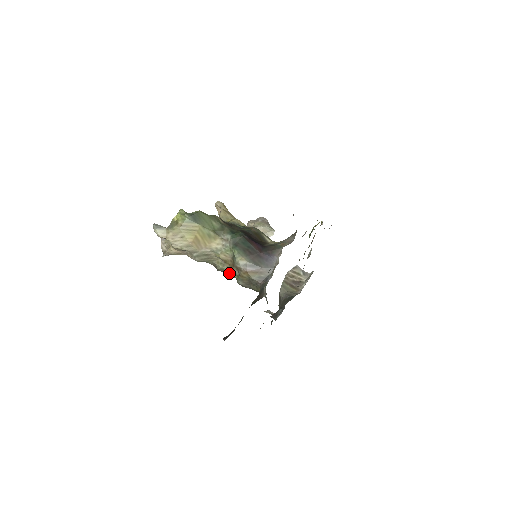
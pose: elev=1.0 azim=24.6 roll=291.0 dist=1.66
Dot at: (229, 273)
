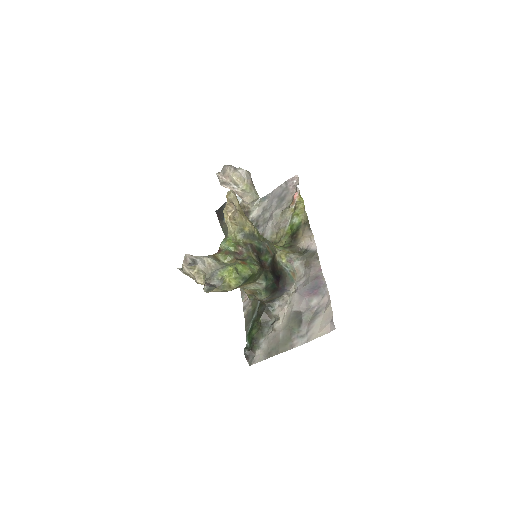
Dot at: occluded
